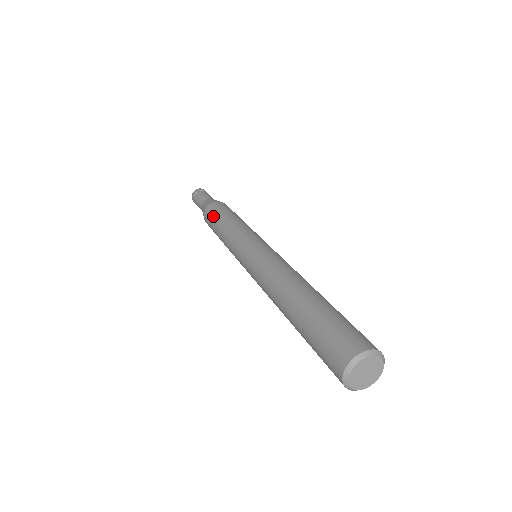
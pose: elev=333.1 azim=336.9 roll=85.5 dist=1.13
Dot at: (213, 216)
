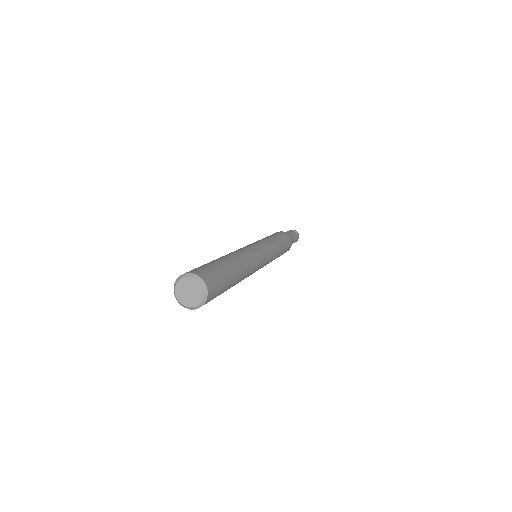
Dot at: occluded
